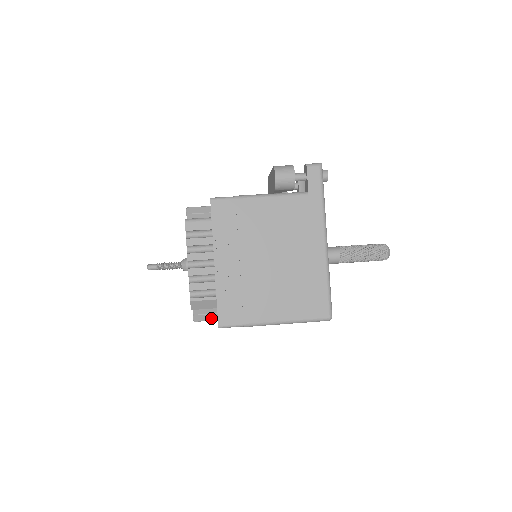
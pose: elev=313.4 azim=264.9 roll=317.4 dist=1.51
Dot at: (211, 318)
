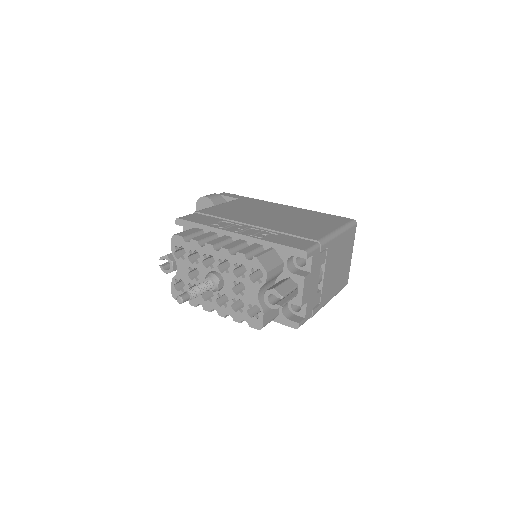
Dot at: (290, 286)
